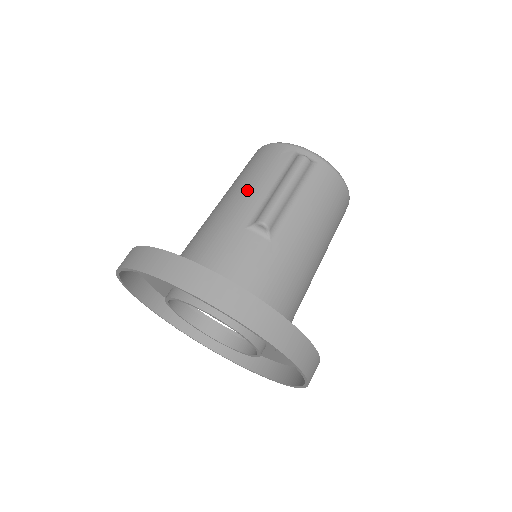
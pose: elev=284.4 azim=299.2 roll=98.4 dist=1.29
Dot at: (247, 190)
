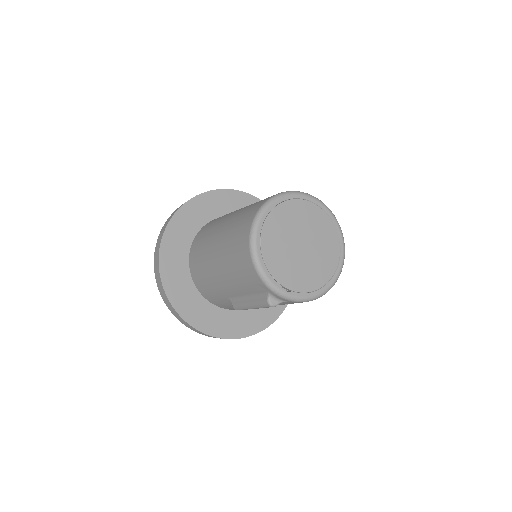
Dot at: (229, 281)
